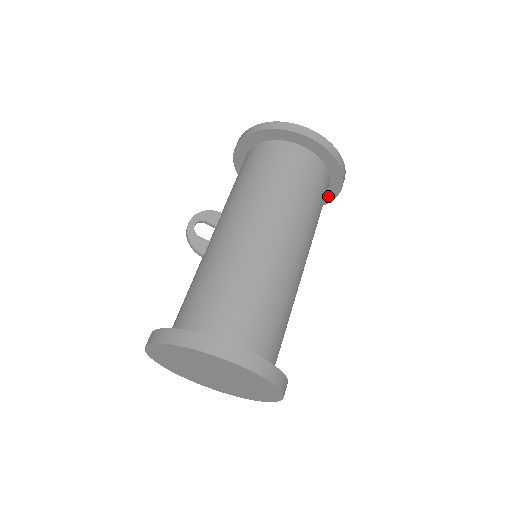
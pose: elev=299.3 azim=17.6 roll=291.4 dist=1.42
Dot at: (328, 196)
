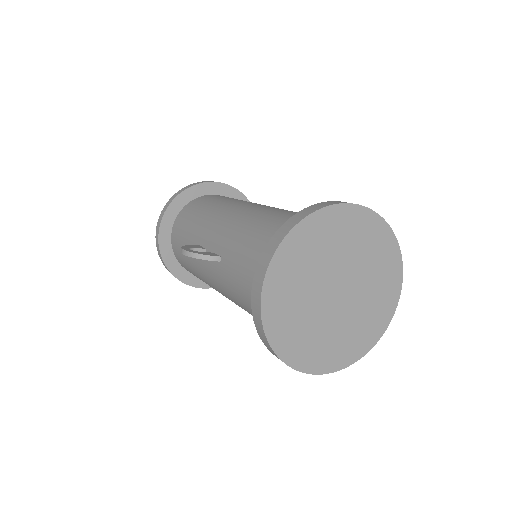
Dot at: occluded
